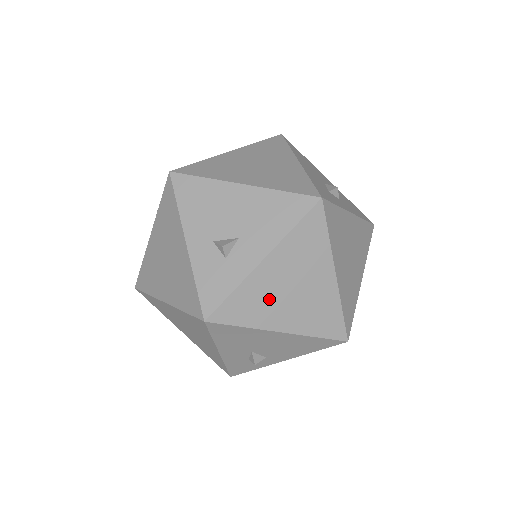
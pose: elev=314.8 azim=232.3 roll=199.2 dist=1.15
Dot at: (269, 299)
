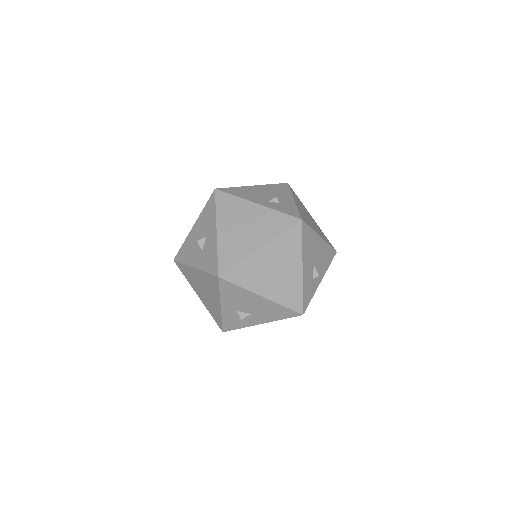
Dot at: occluded
